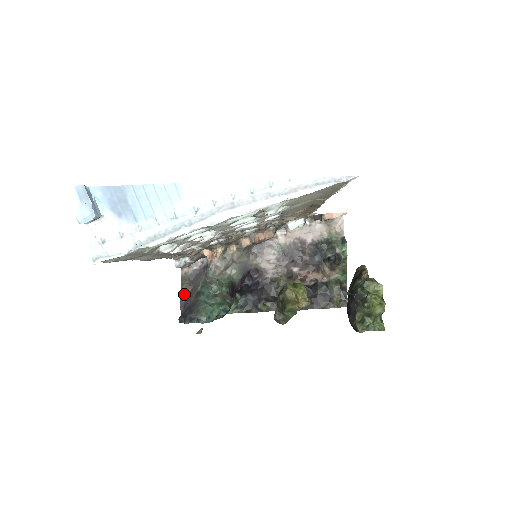
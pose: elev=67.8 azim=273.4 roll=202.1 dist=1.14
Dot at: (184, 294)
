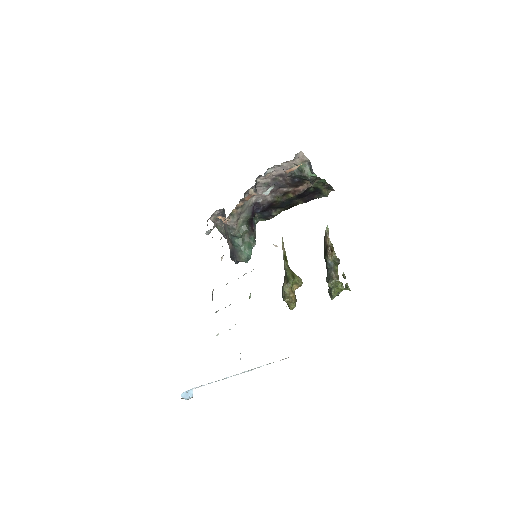
Dot at: (222, 232)
